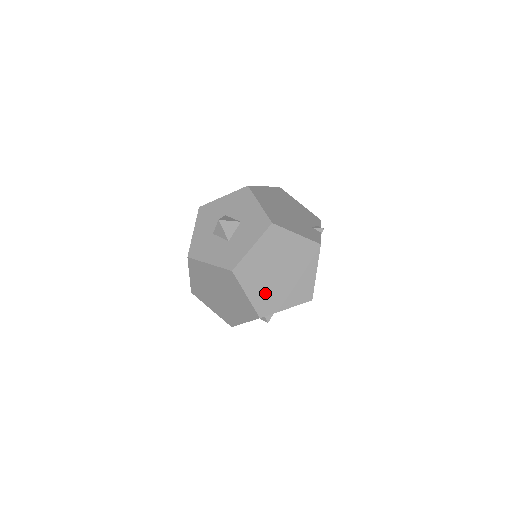
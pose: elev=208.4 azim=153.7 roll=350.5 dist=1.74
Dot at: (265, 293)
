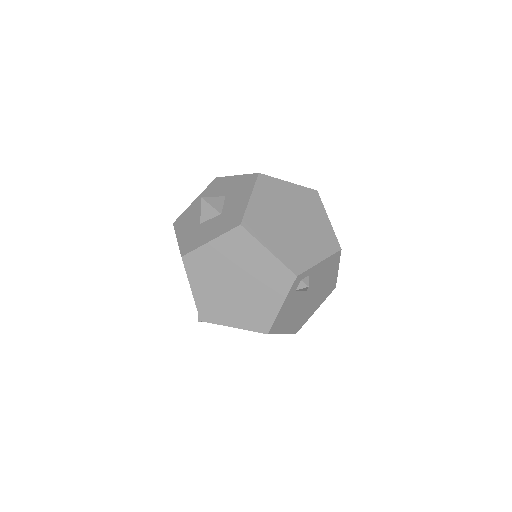
Dot at: (288, 246)
